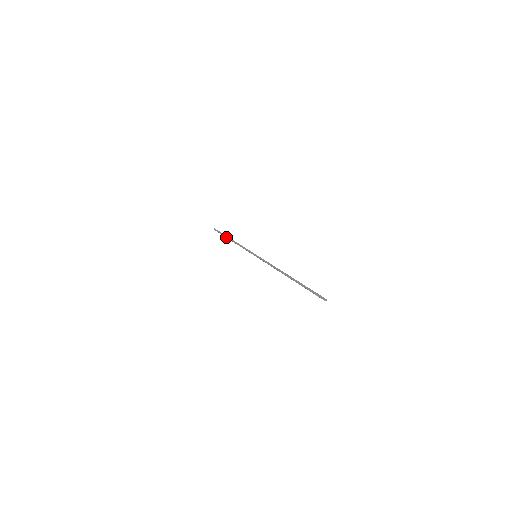
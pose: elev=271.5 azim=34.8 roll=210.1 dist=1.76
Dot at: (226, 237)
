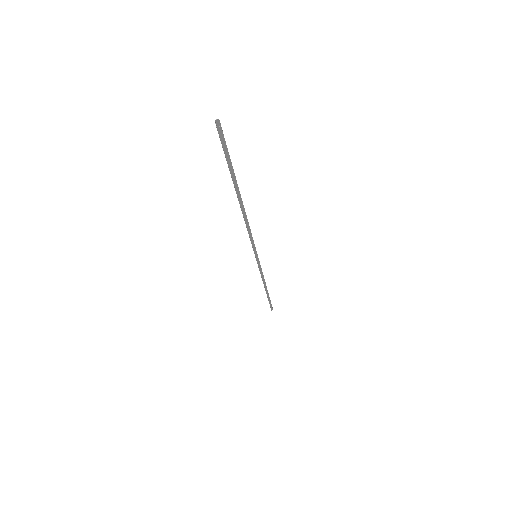
Dot at: occluded
